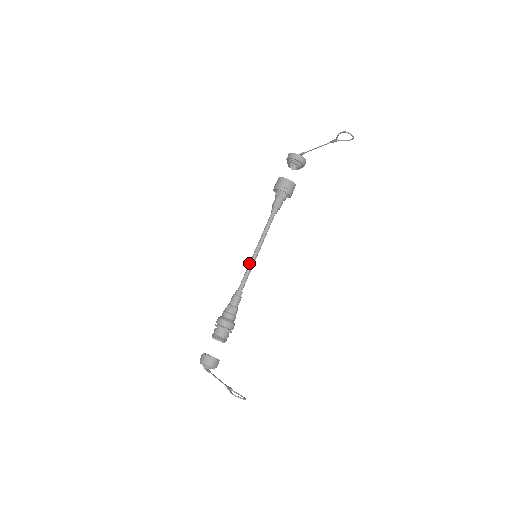
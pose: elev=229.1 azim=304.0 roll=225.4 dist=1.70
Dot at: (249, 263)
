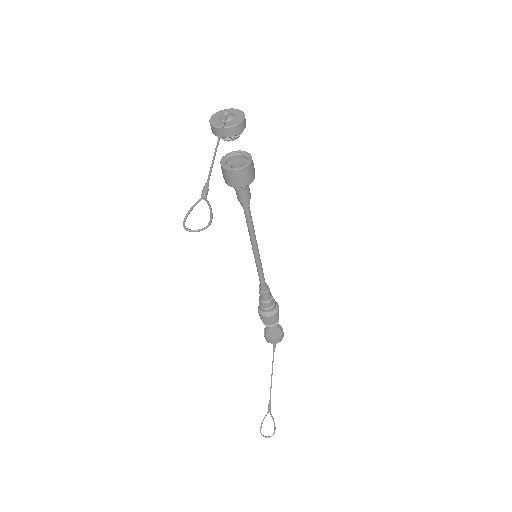
Dot at: occluded
